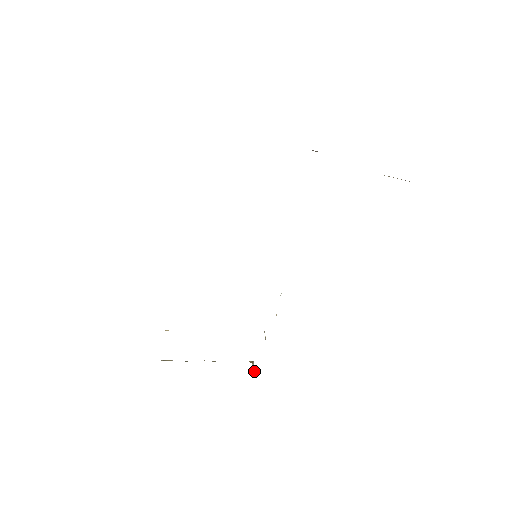
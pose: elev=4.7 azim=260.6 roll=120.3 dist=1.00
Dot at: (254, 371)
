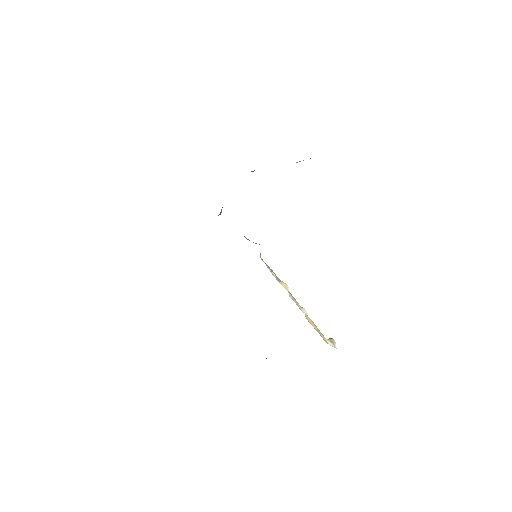
Dot at: (335, 346)
